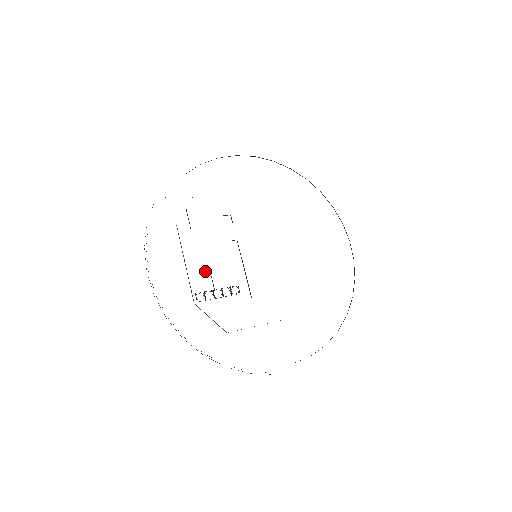
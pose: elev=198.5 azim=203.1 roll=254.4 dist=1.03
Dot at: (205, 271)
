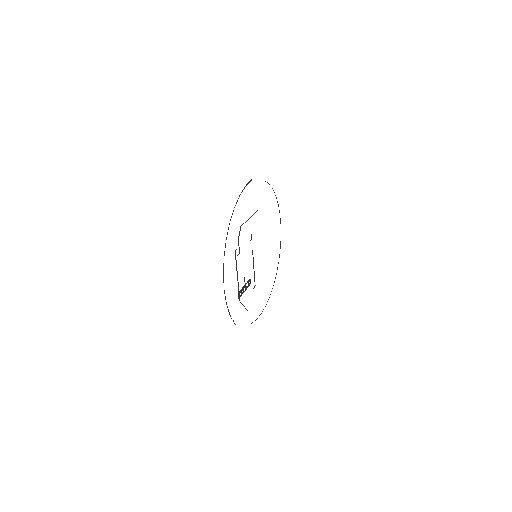
Dot at: occluded
